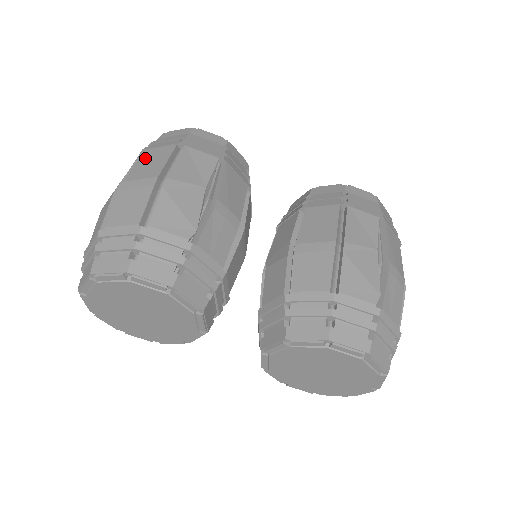
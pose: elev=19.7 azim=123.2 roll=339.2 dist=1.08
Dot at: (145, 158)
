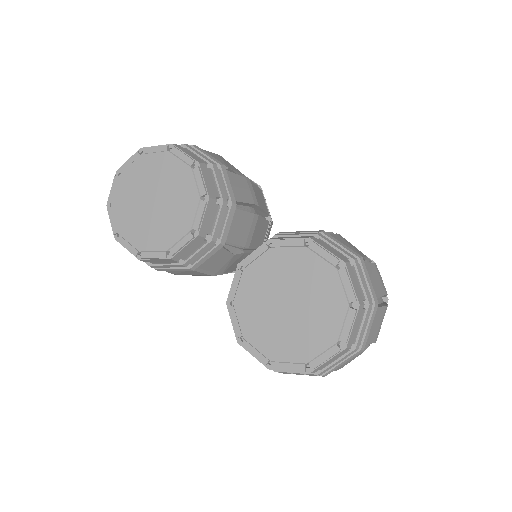
Dot at: occluded
